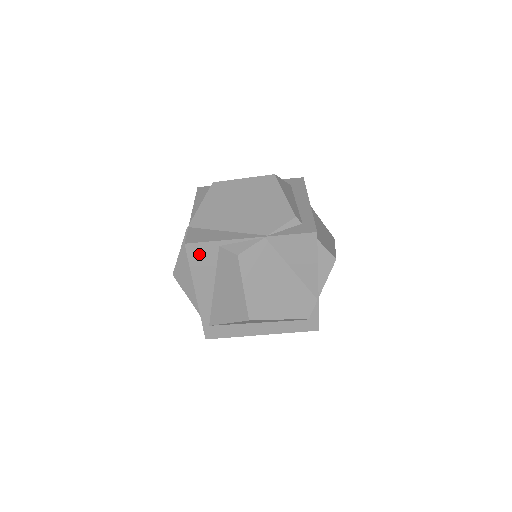
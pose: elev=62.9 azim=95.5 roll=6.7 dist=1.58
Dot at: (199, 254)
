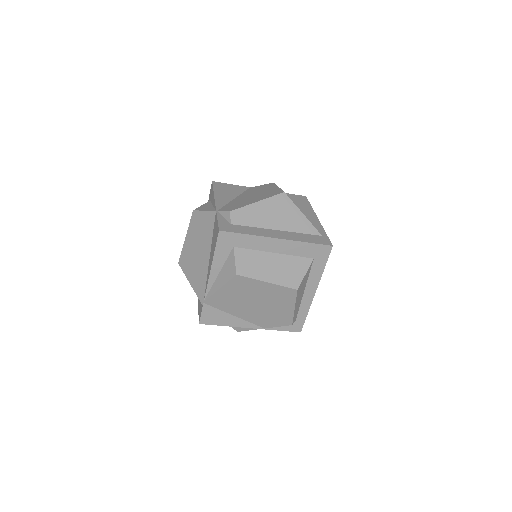
Dot at: occluded
